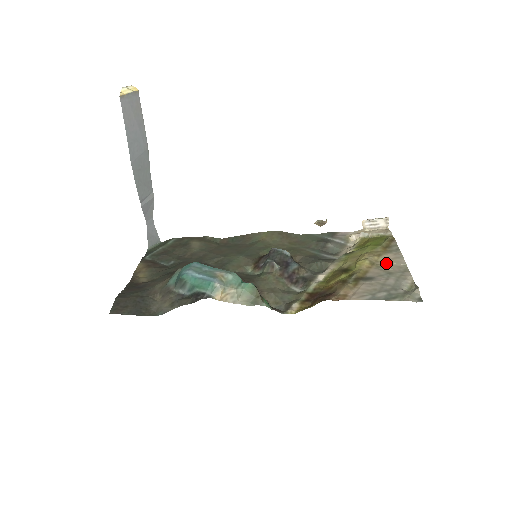
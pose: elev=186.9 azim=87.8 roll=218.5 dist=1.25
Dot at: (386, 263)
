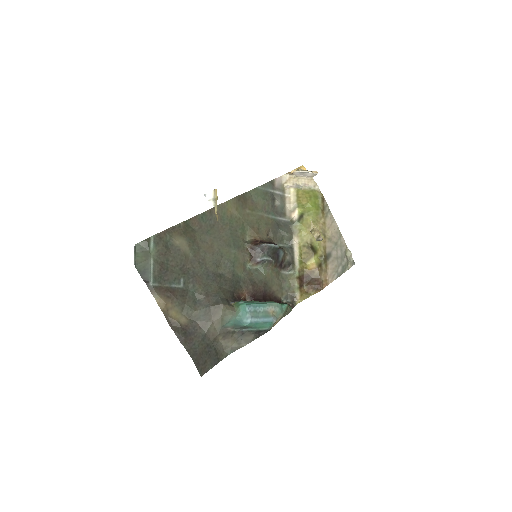
Dot at: (331, 232)
